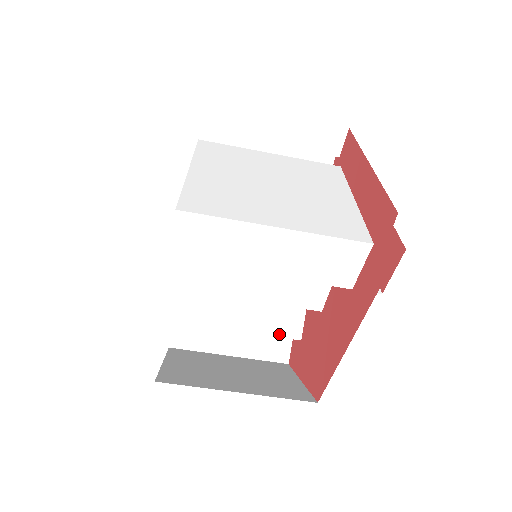
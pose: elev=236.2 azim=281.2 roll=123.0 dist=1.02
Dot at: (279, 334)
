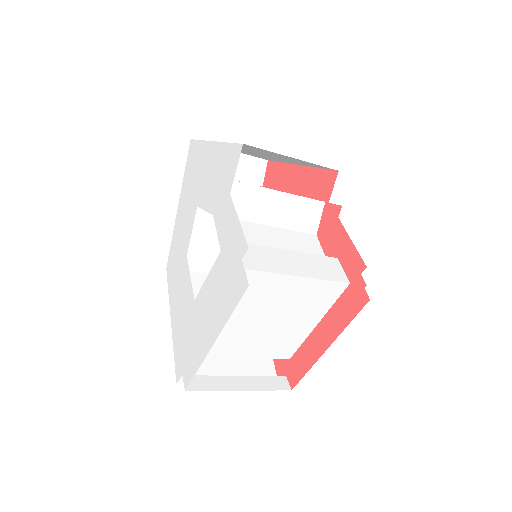
Dot at: occluded
